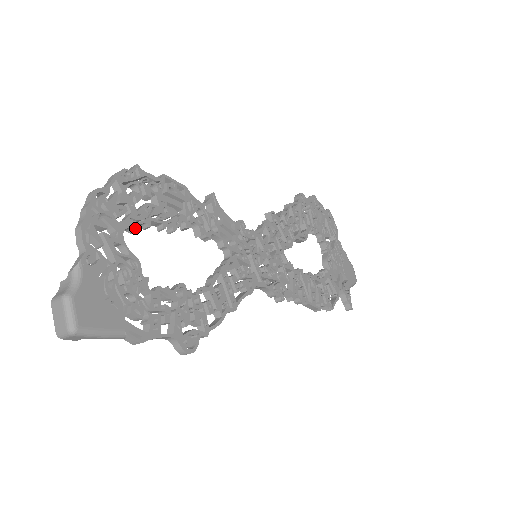
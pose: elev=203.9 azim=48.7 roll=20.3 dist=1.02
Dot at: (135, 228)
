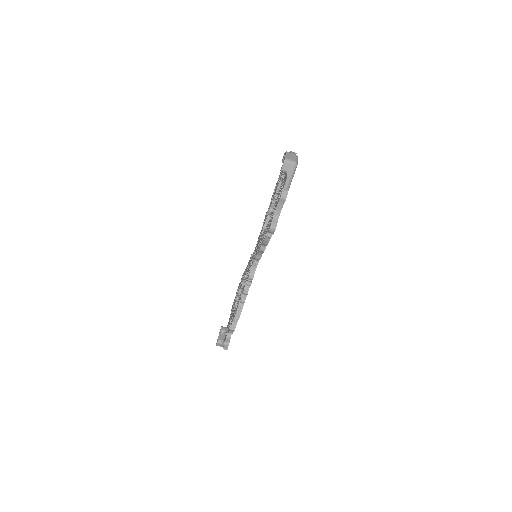
Dot at: occluded
